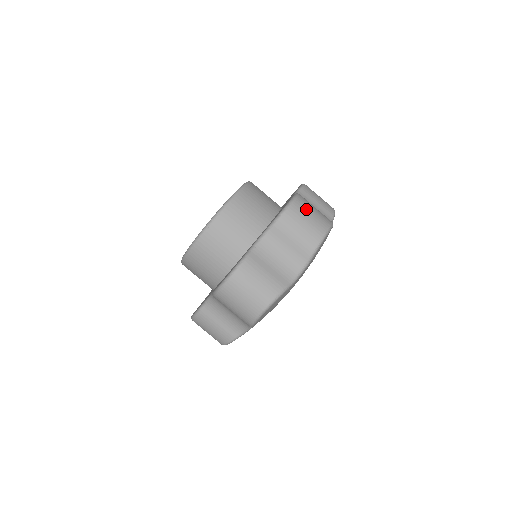
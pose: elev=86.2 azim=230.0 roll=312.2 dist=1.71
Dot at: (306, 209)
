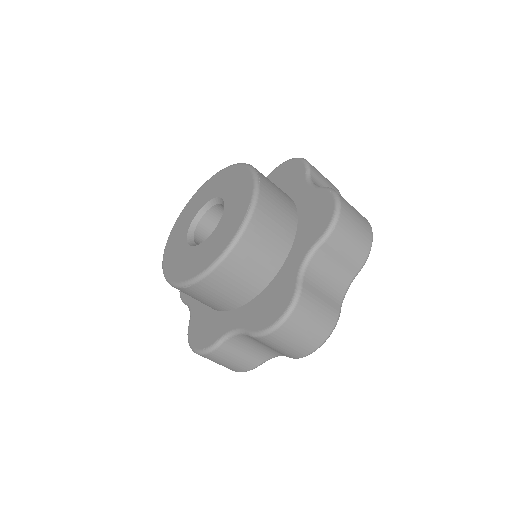
Dot at: (297, 330)
